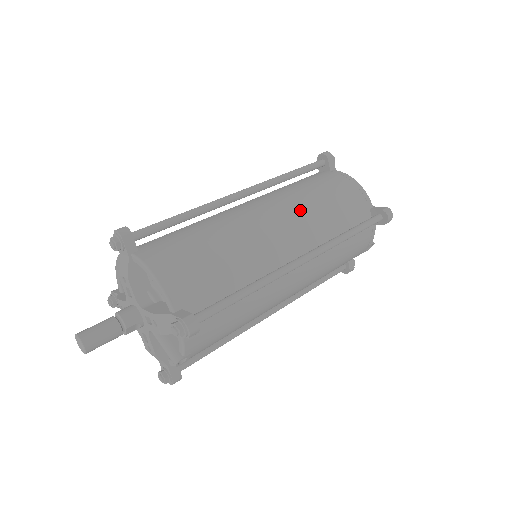
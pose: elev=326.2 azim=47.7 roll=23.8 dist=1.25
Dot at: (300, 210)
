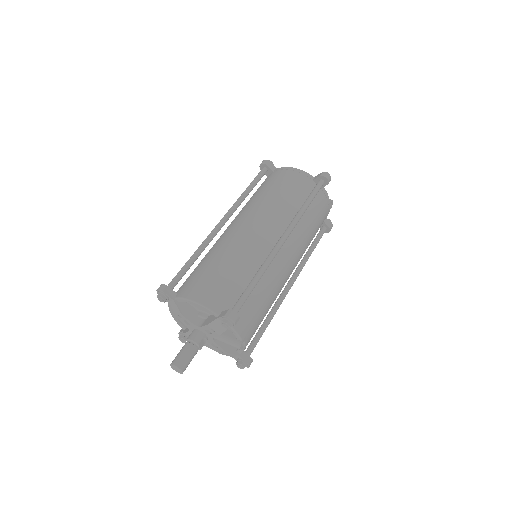
Dot at: (264, 210)
